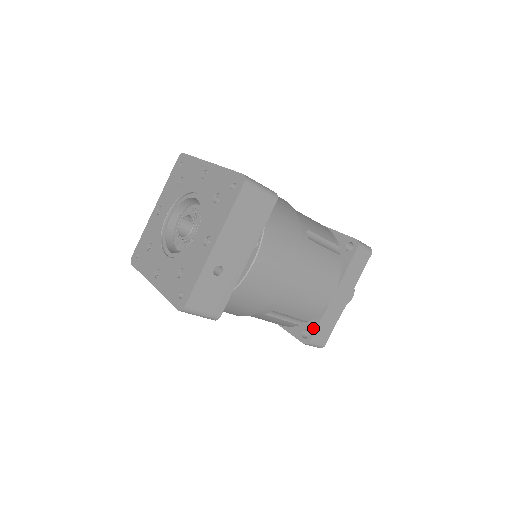
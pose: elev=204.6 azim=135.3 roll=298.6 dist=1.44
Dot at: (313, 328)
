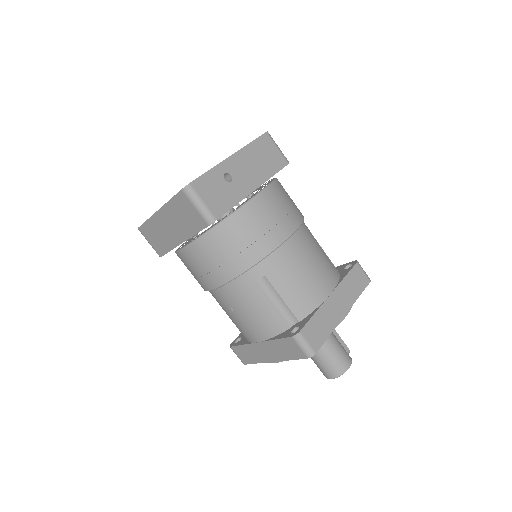
Dot at: (304, 322)
